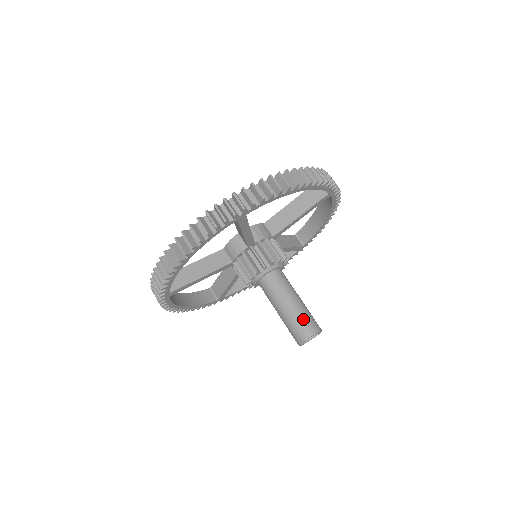
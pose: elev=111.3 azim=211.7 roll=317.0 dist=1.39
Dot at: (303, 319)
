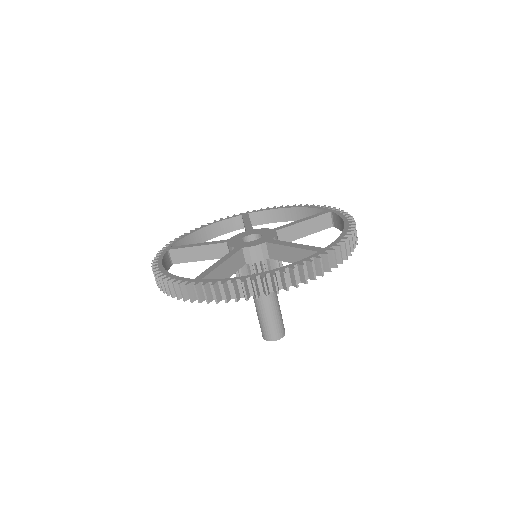
Dot at: (281, 323)
